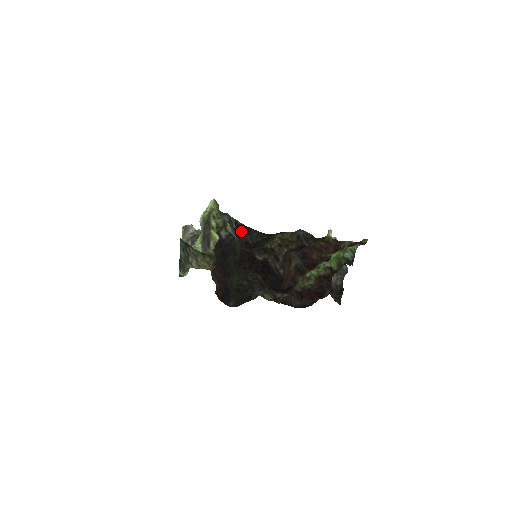
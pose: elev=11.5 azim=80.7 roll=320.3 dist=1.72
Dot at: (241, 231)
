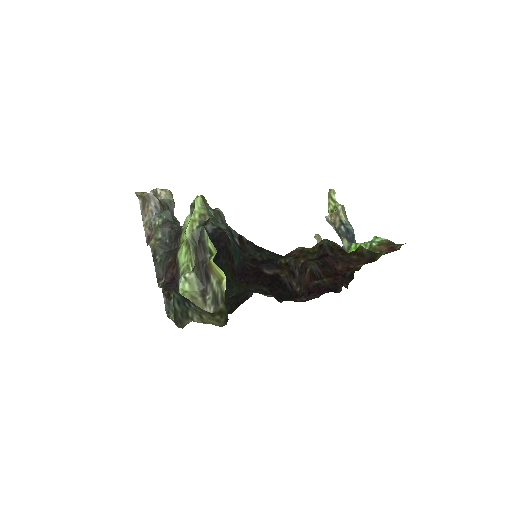
Dot at: (248, 249)
